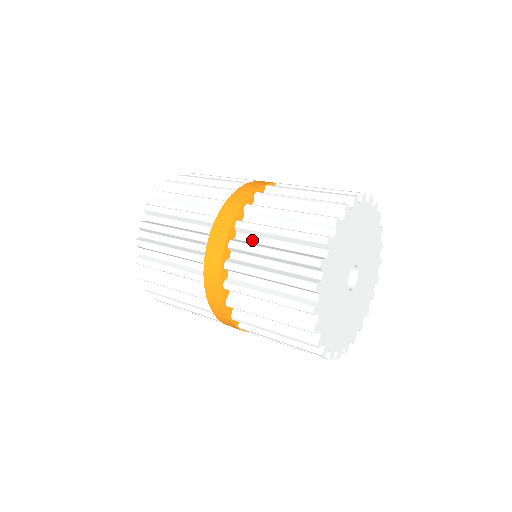
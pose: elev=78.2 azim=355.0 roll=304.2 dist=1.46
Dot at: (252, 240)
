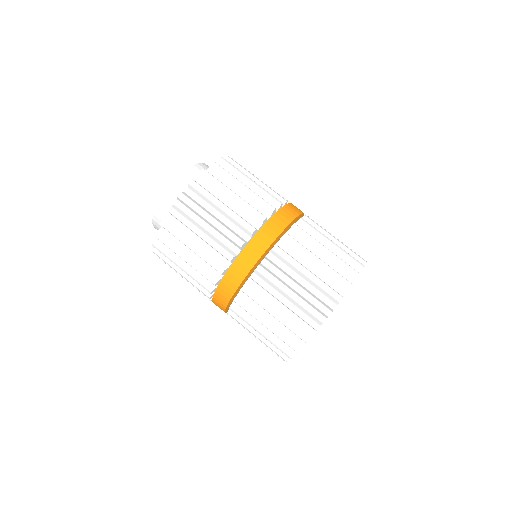
Dot at: (281, 265)
